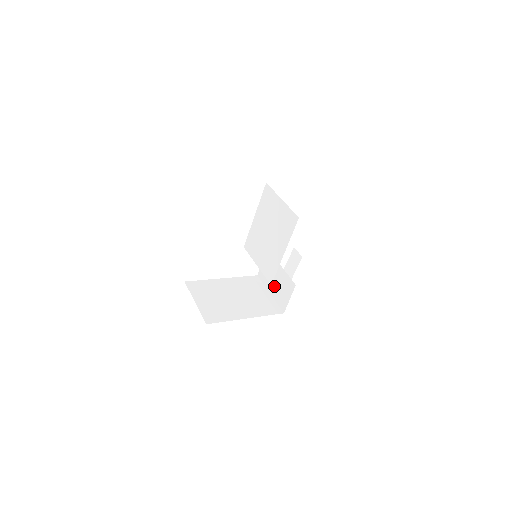
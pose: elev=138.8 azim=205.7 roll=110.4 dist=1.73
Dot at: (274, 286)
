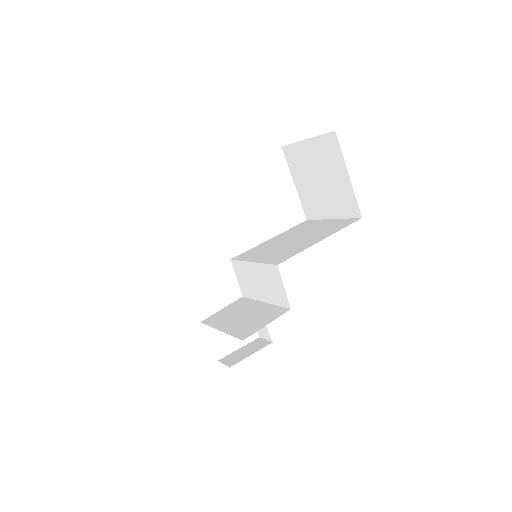
Dot at: (236, 321)
